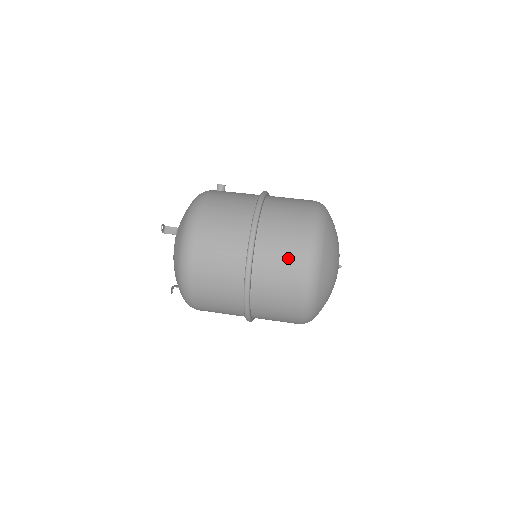
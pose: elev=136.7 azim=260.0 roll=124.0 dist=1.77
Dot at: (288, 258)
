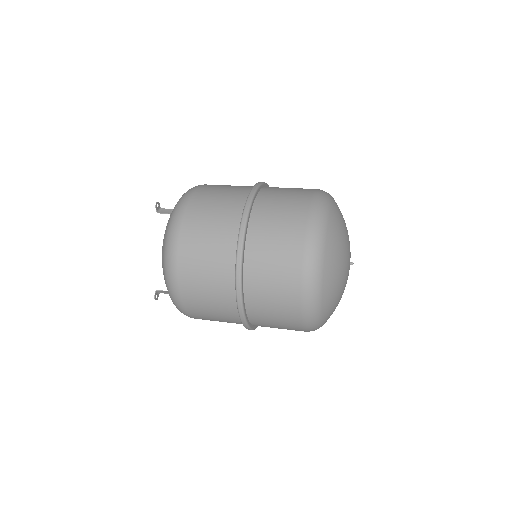
Dot at: (289, 214)
